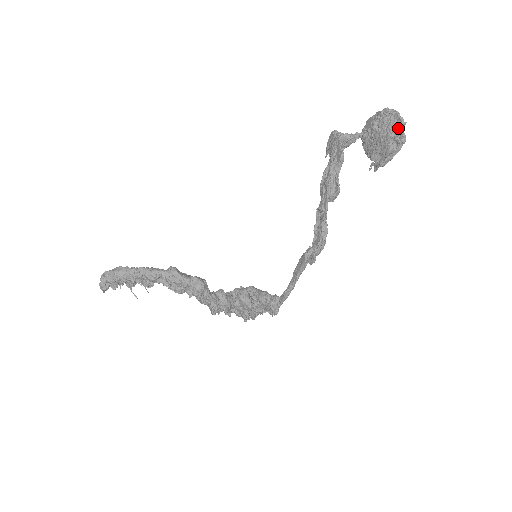
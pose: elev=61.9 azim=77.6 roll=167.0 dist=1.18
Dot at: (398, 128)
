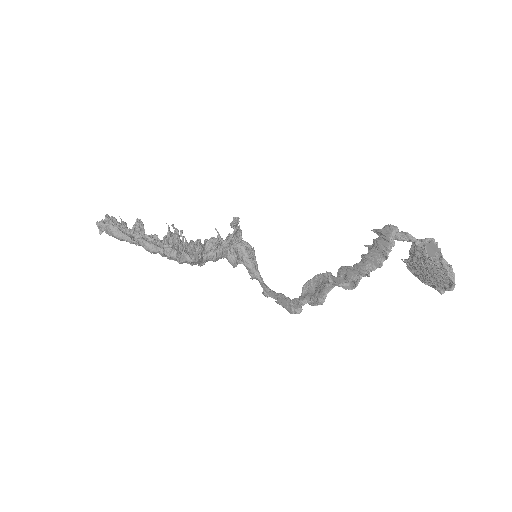
Dot at: (443, 287)
